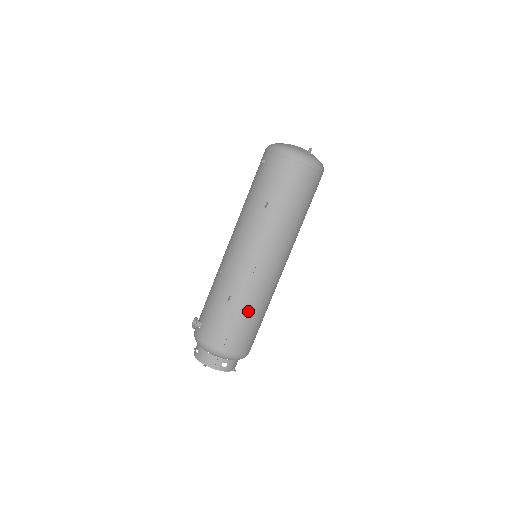
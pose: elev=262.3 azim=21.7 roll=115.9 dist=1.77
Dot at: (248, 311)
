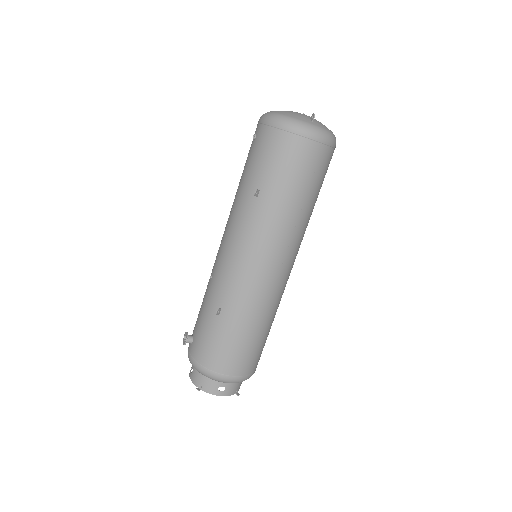
Dot at: (244, 326)
